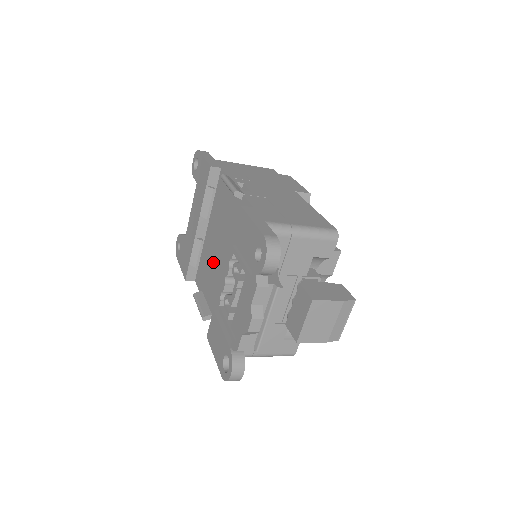
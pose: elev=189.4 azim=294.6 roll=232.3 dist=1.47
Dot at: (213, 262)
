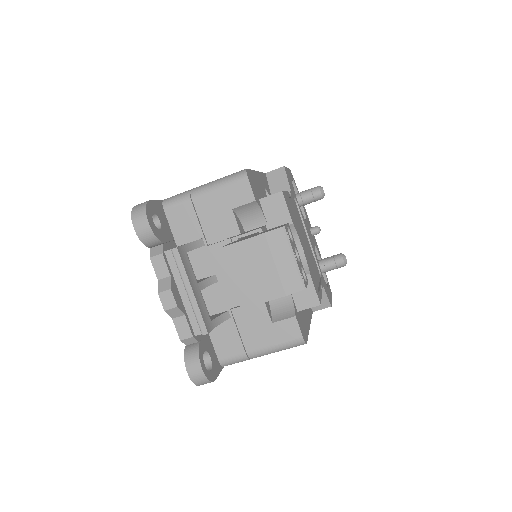
Dot at: occluded
